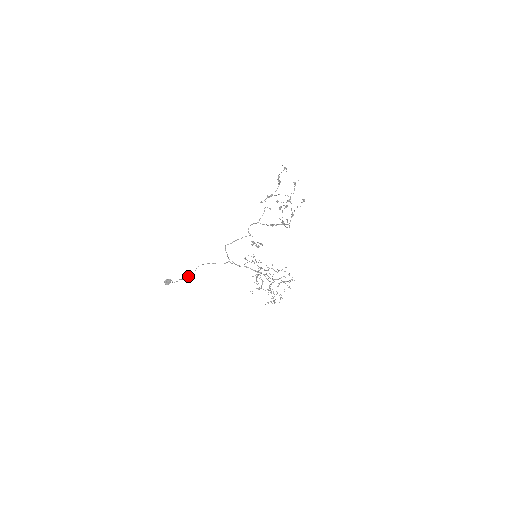
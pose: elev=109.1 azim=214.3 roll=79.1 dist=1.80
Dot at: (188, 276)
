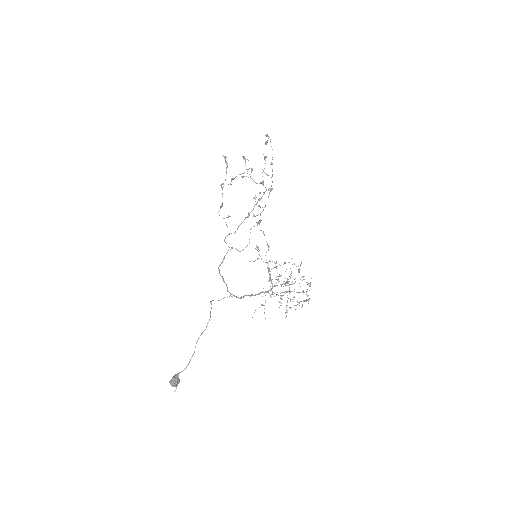
Dot at: occluded
